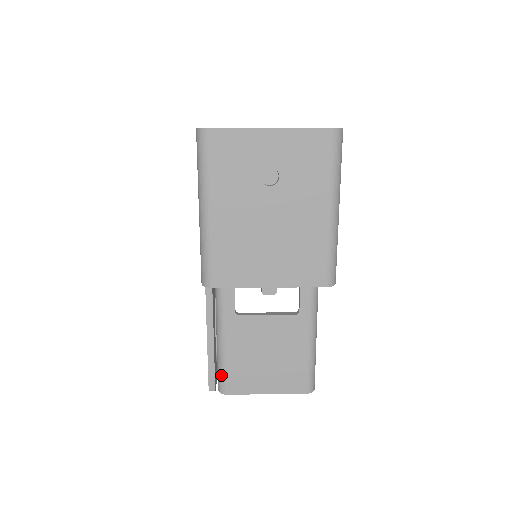
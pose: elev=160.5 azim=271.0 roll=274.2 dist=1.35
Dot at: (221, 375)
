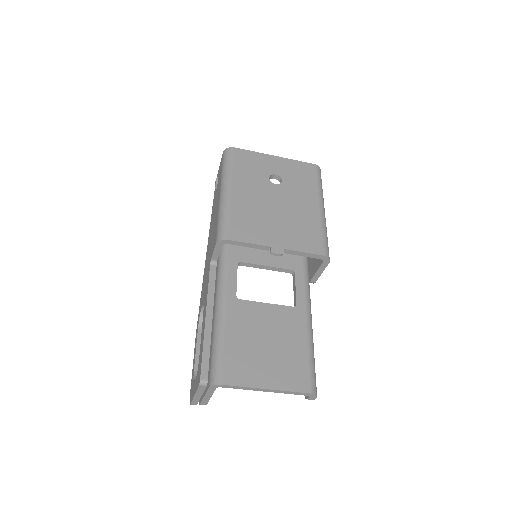
Dot at: (217, 361)
